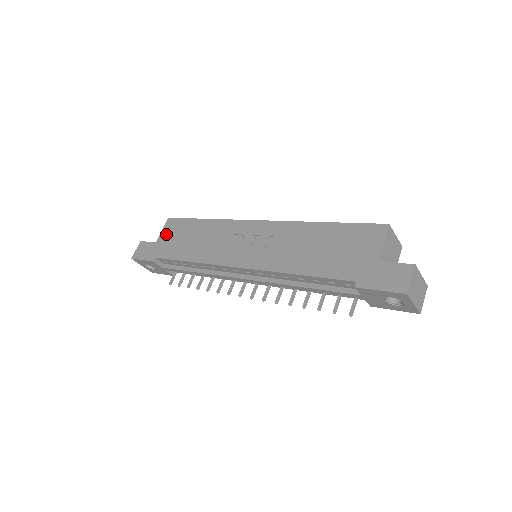
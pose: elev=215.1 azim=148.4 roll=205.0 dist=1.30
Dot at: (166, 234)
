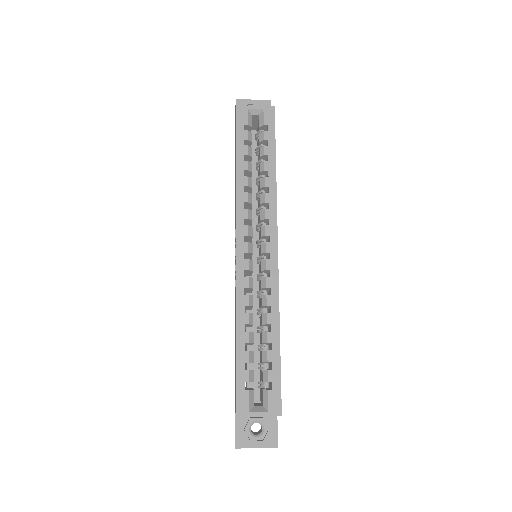
Dot at: occluded
